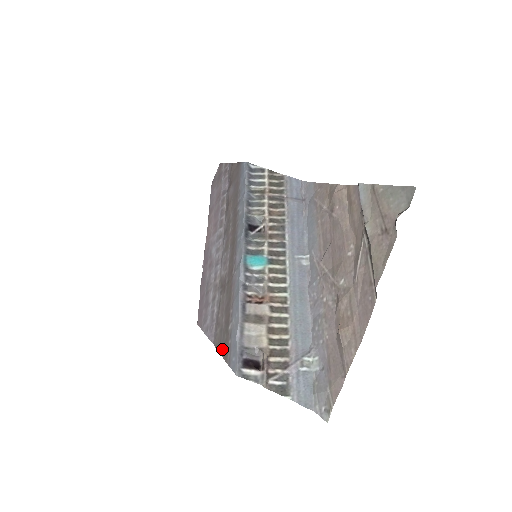
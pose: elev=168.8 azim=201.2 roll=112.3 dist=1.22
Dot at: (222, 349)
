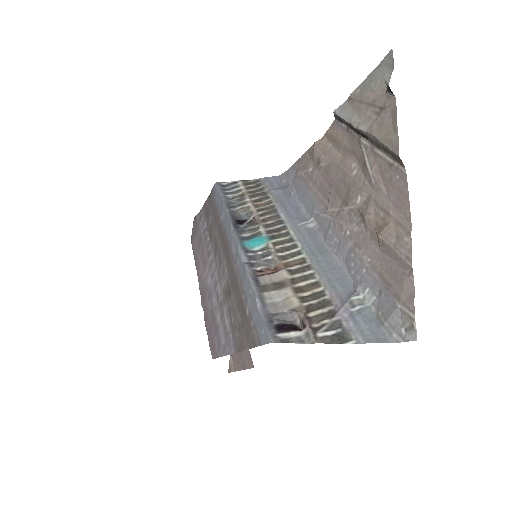
Dot at: (246, 342)
